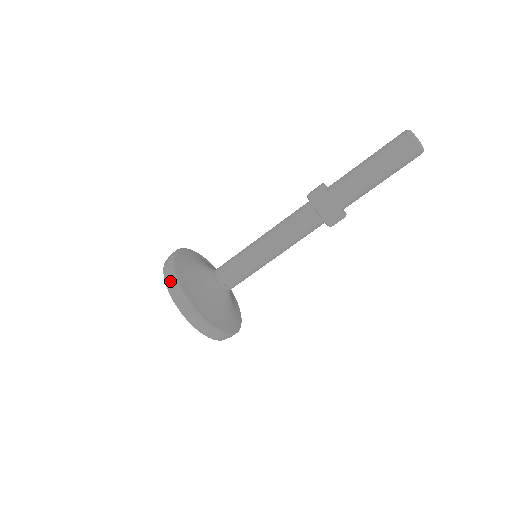
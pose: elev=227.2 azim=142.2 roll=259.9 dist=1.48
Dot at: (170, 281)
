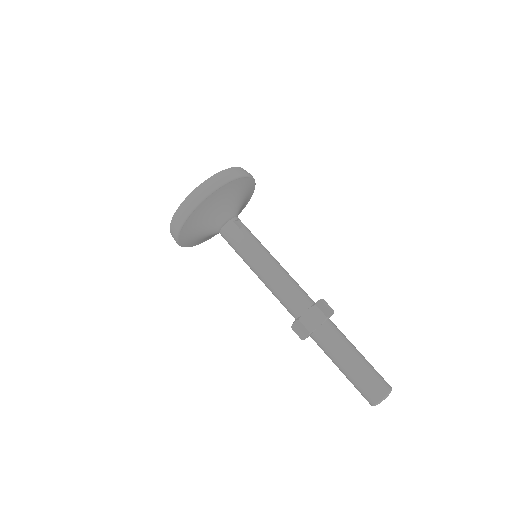
Dot at: (174, 227)
